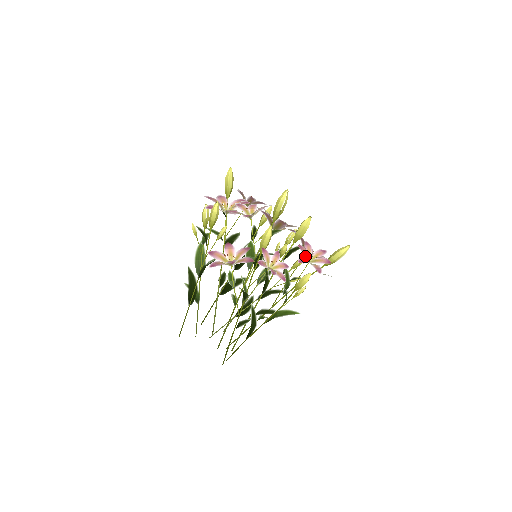
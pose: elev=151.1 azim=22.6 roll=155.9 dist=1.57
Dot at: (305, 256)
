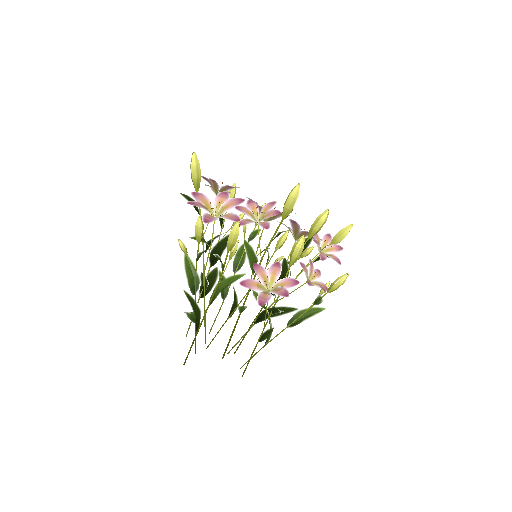
Dot at: occluded
